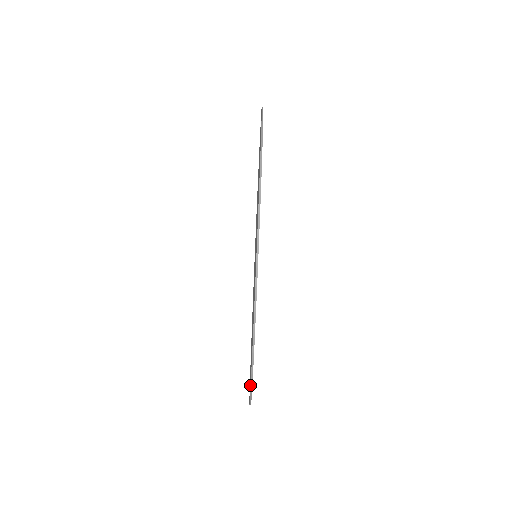
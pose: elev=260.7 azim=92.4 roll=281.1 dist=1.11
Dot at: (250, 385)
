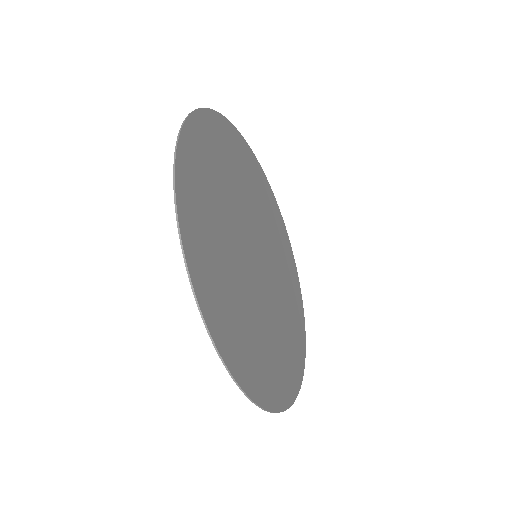
Dot at: (250, 393)
